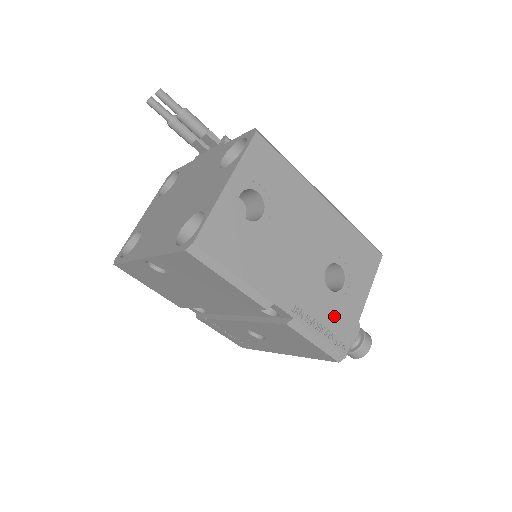
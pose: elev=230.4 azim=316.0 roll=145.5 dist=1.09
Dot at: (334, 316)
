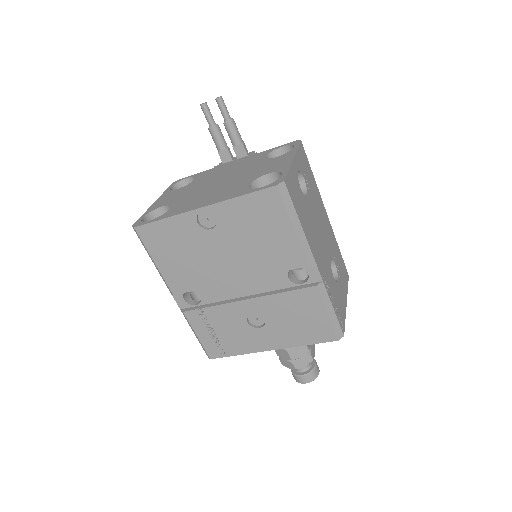
Dot at: (337, 298)
